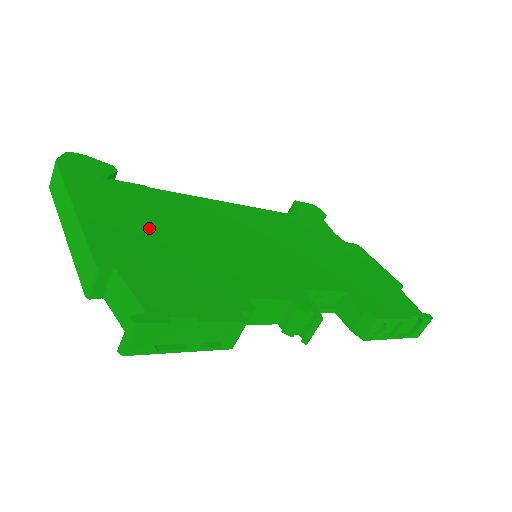
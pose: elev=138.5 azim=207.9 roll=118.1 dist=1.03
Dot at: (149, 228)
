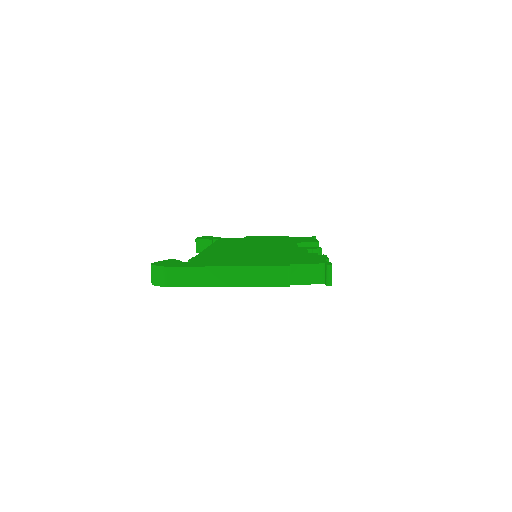
Dot at: (247, 259)
